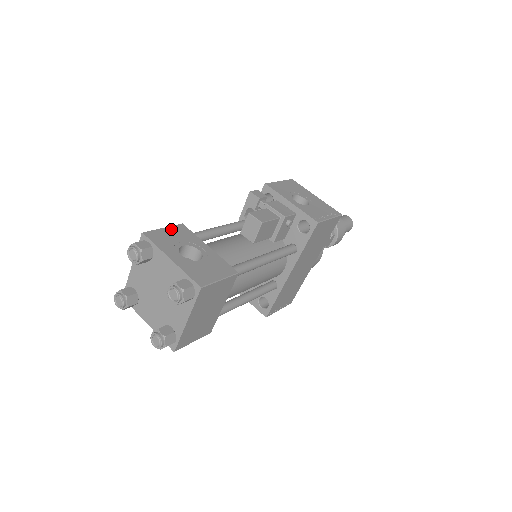
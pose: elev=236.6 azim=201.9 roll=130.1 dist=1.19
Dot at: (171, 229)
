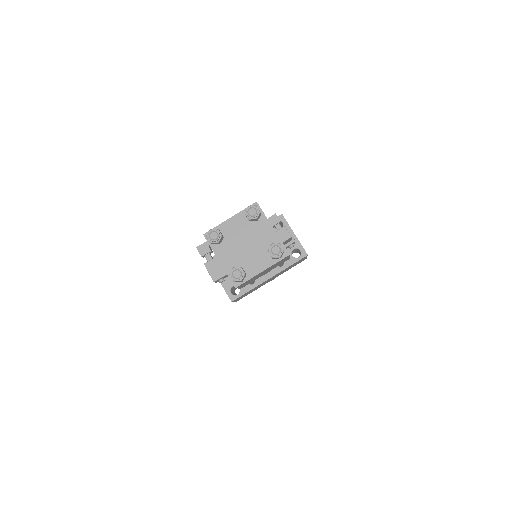
Dot at: occluded
